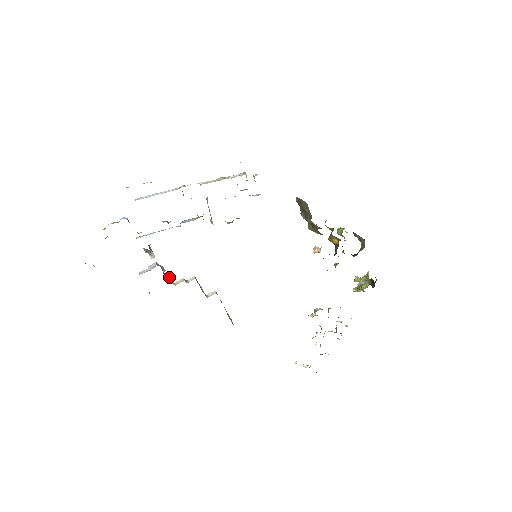
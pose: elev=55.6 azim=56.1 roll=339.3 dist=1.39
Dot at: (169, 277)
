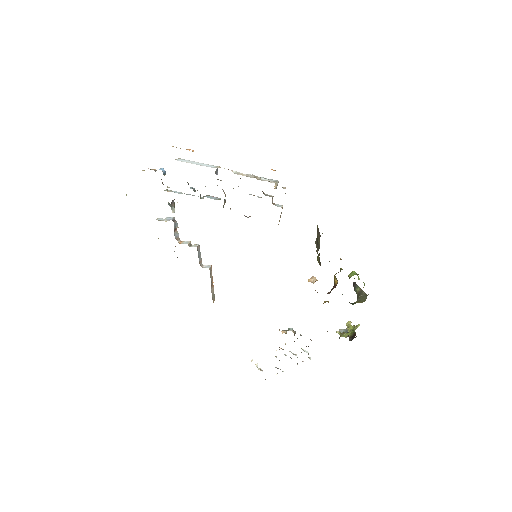
Dot at: occluded
